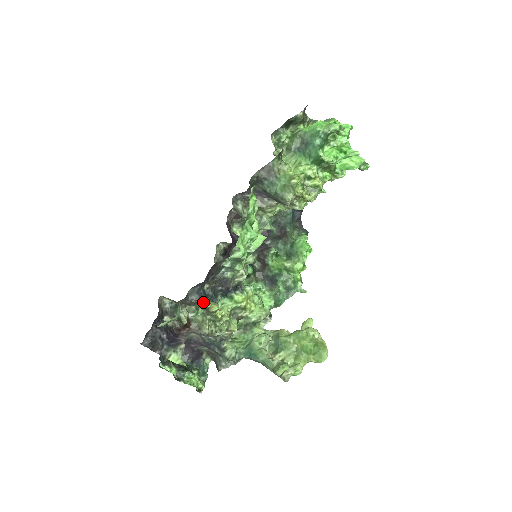
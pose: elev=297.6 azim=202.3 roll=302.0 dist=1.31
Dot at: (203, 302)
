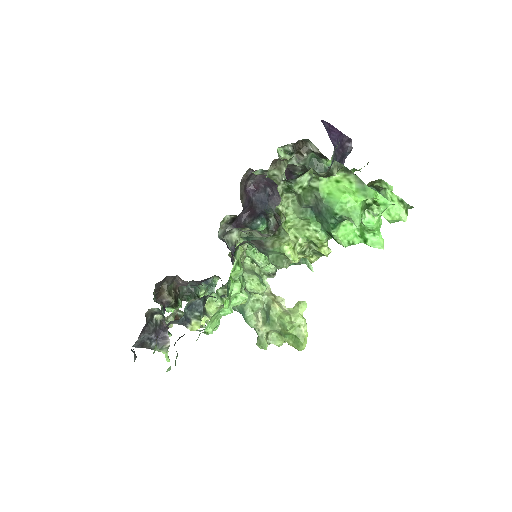
Dot at: (170, 368)
